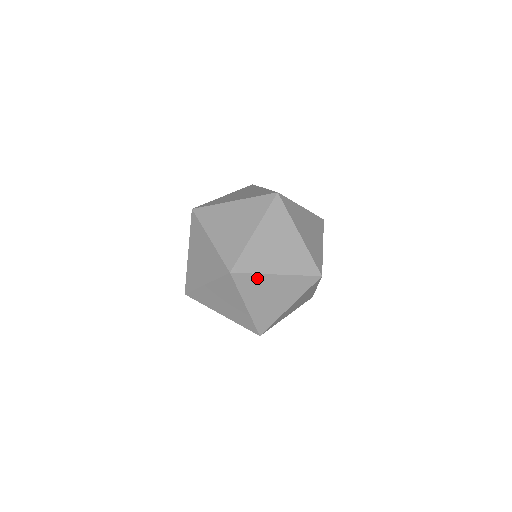
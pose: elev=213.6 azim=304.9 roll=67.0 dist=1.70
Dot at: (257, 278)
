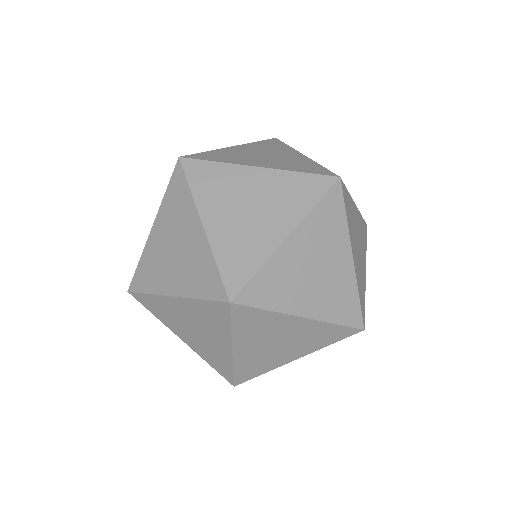
Dot at: (269, 317)
